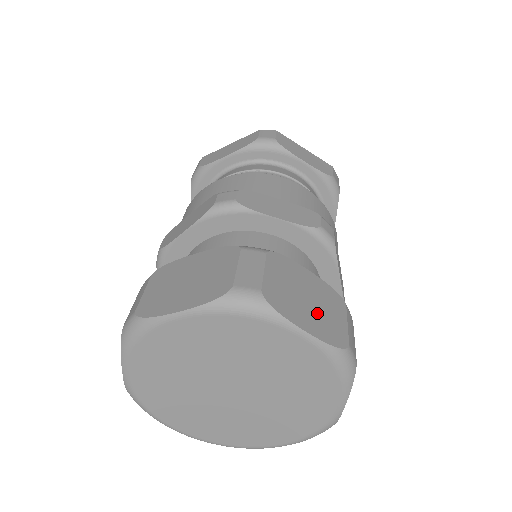
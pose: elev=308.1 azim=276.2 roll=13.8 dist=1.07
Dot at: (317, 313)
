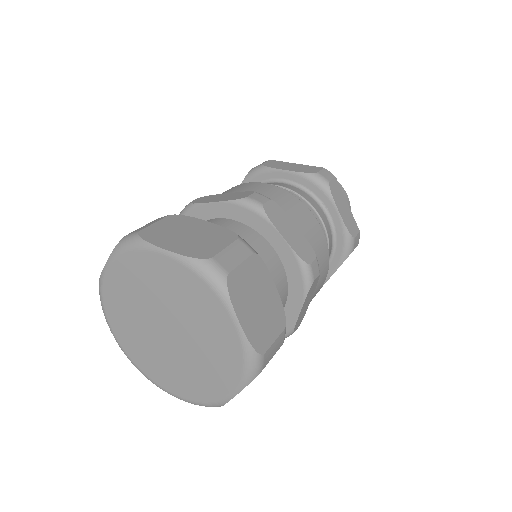
Dot at: (258, 317)
